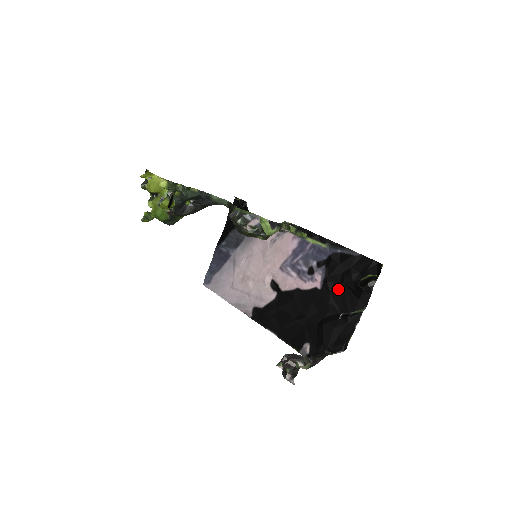
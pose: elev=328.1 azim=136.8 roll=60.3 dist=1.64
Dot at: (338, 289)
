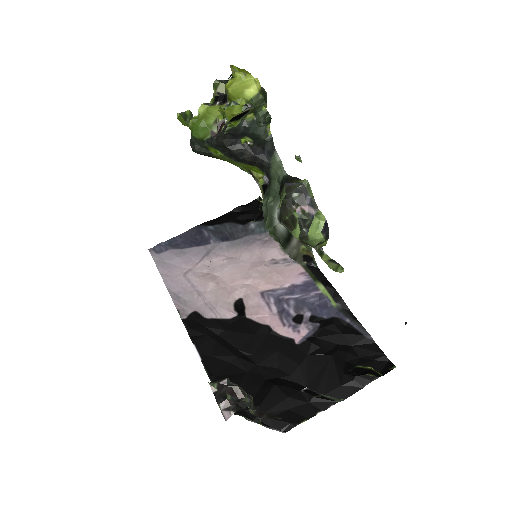
Dot at: (321, 358)
